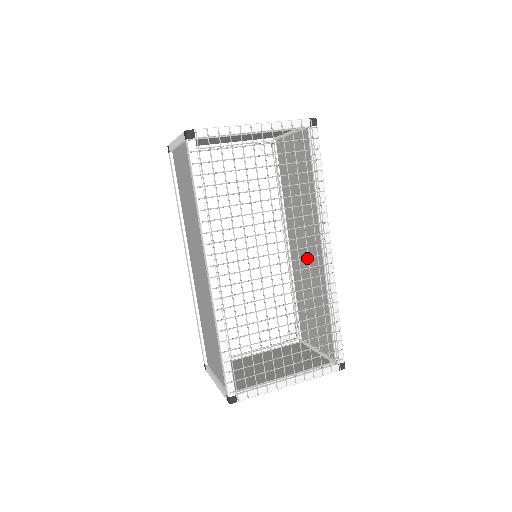
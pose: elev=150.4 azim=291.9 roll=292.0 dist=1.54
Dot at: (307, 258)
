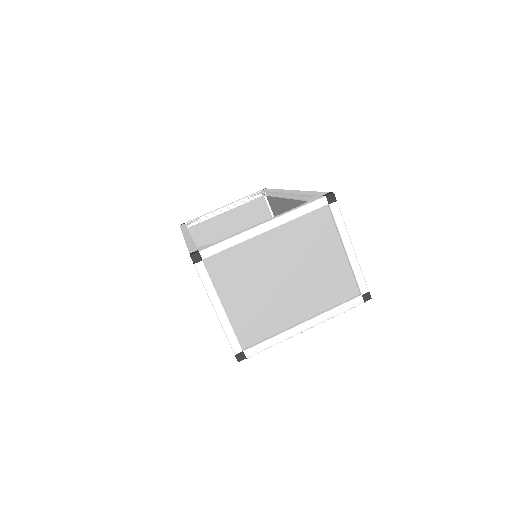
Dot at: occluded
